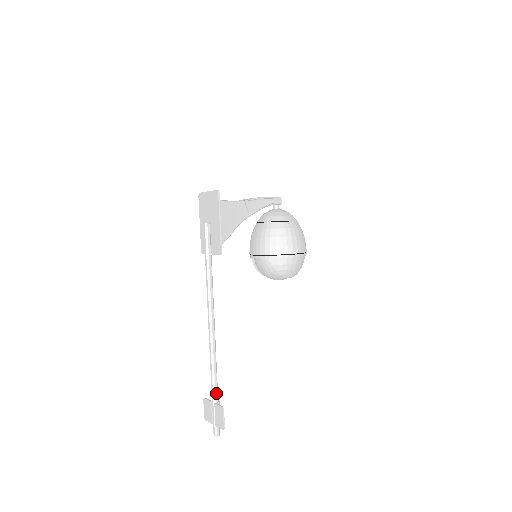
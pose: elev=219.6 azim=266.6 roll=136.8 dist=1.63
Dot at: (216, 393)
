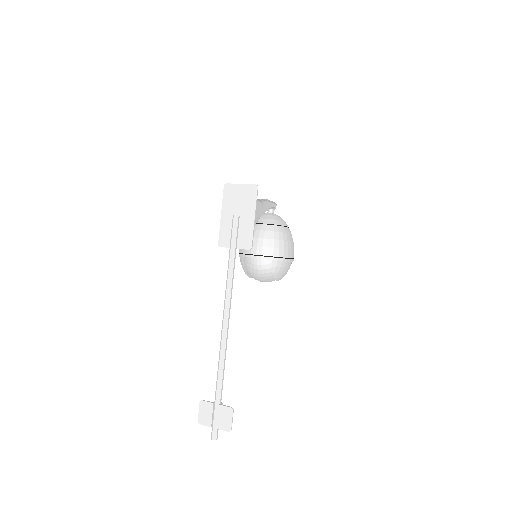
Dot at: (221, 394)
